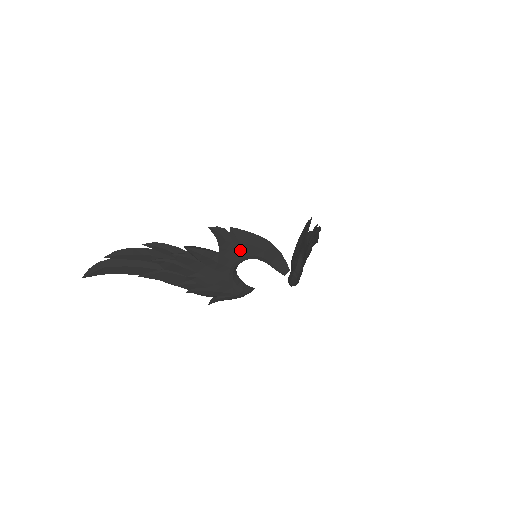
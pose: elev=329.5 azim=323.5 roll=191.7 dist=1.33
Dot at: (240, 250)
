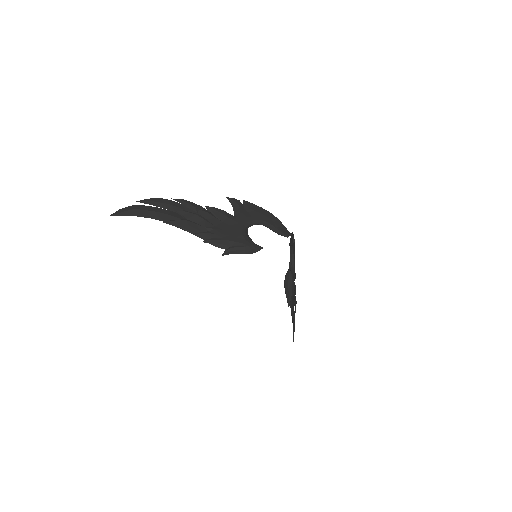
Dot at: (251, 215)
